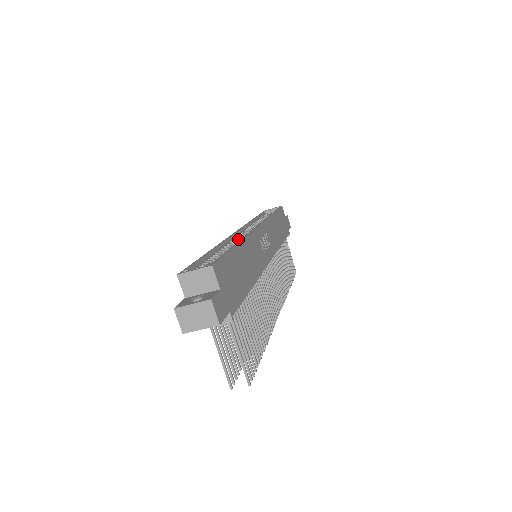
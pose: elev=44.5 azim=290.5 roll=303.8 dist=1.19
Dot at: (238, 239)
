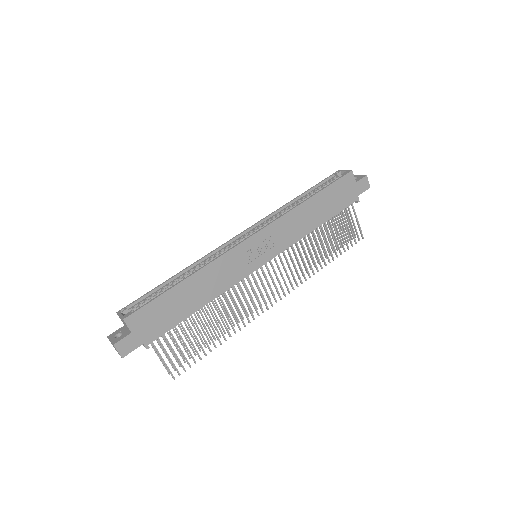
Dot at: (225, 251)
